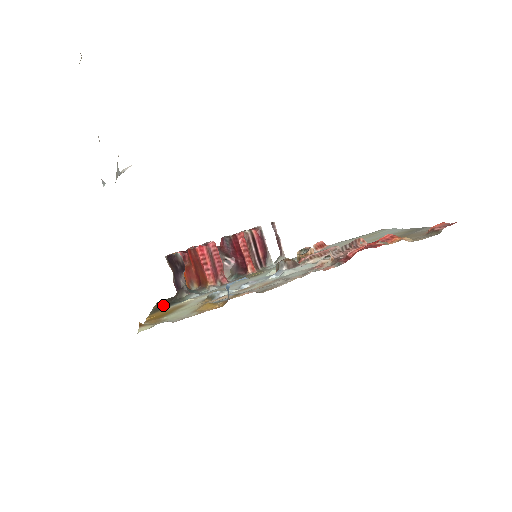
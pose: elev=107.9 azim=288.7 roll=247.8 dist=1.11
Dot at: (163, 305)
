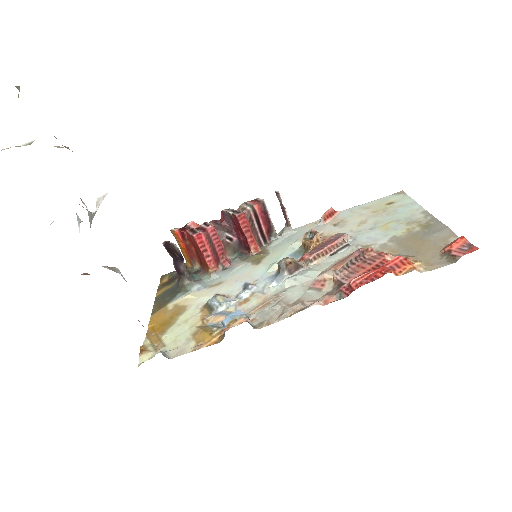
Dot at: (165, 293)
